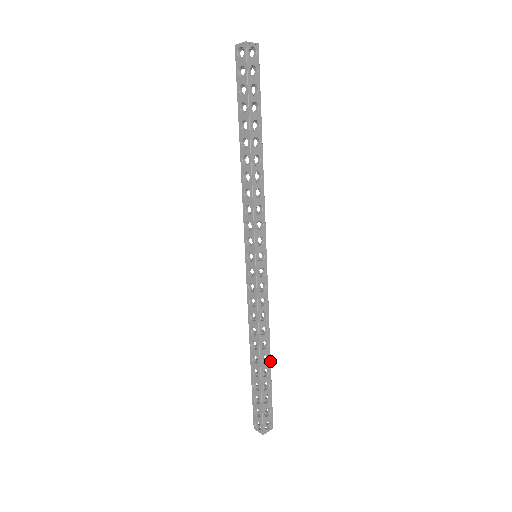
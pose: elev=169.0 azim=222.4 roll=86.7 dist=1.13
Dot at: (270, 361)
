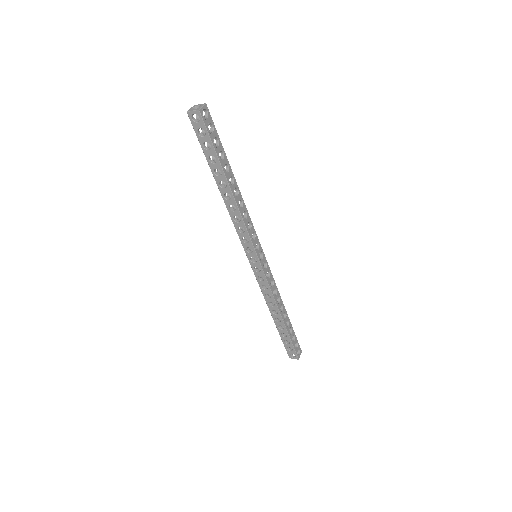
Dot at: (287, 315)
